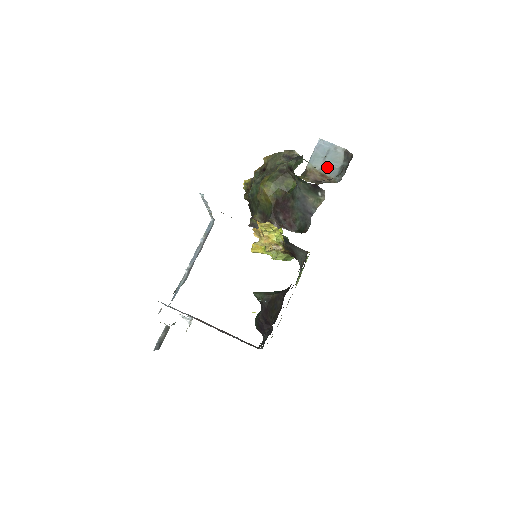
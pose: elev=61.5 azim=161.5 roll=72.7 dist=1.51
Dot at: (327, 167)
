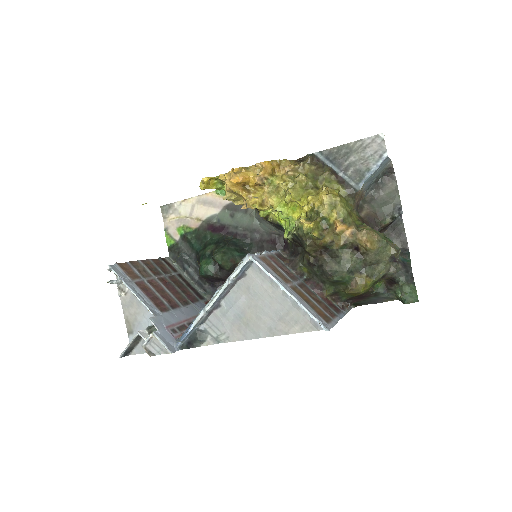
Dot at: (369, 183)
